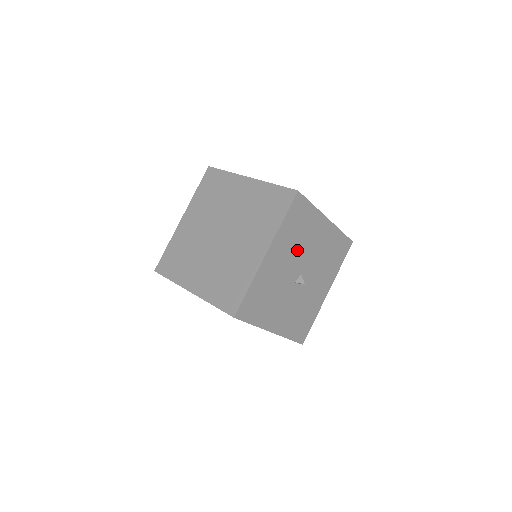
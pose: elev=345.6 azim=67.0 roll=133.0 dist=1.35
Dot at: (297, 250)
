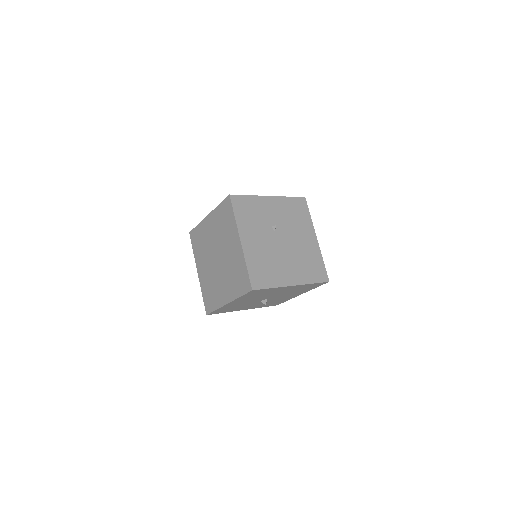
Dot at: (259, 297)
